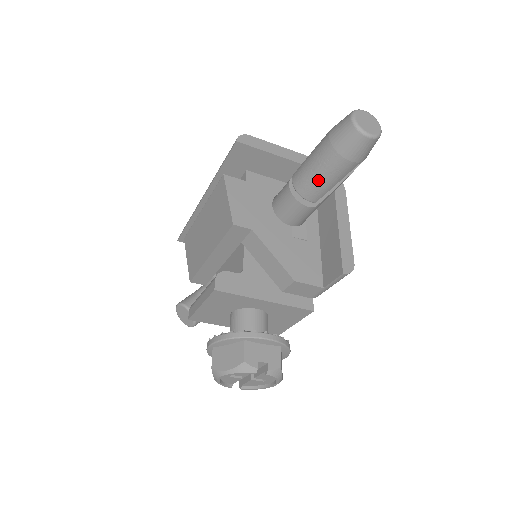
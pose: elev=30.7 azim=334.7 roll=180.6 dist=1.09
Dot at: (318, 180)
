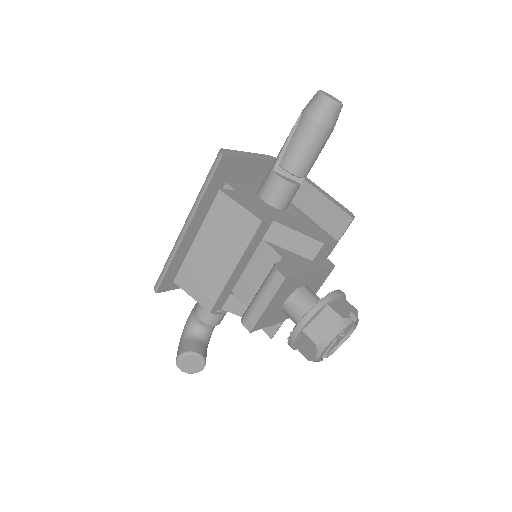
Dot at: (309, 155)
